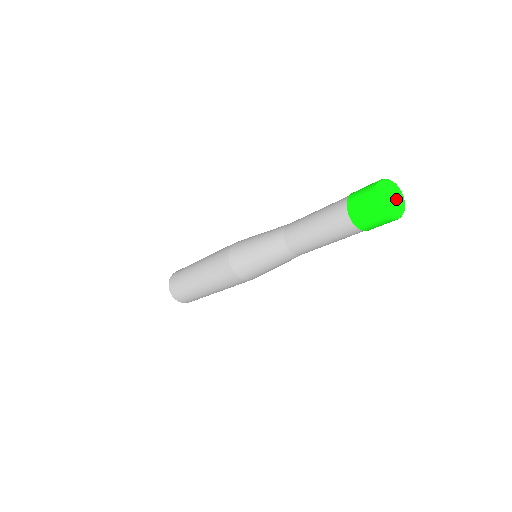
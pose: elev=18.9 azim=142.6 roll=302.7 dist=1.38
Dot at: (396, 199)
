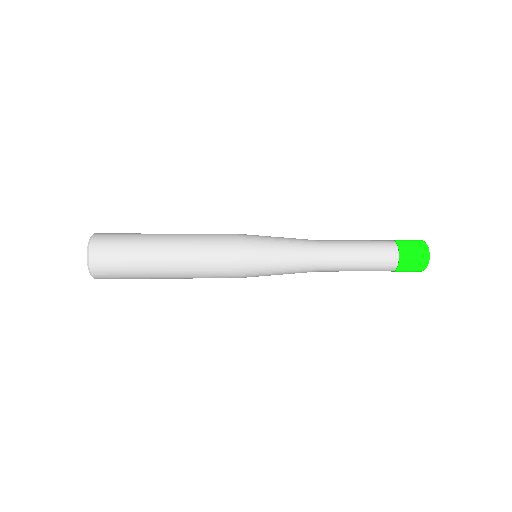
Dot at: occluded
